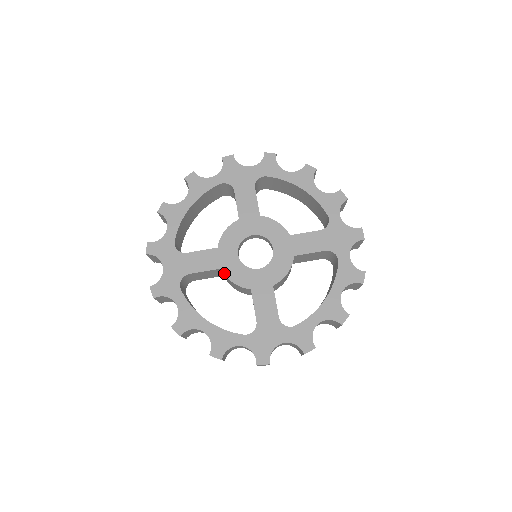
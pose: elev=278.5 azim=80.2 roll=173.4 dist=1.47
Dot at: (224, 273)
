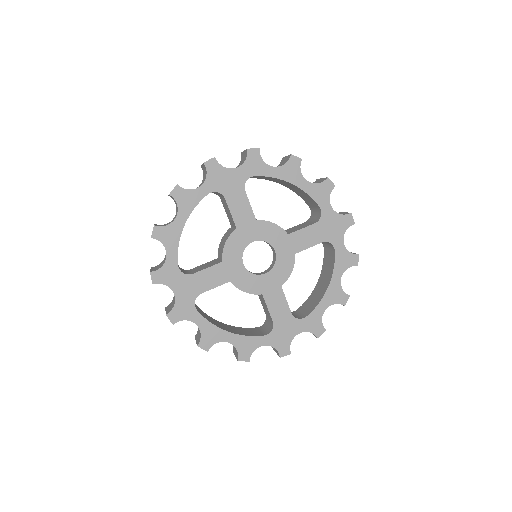
Dot at: (234, 285)
